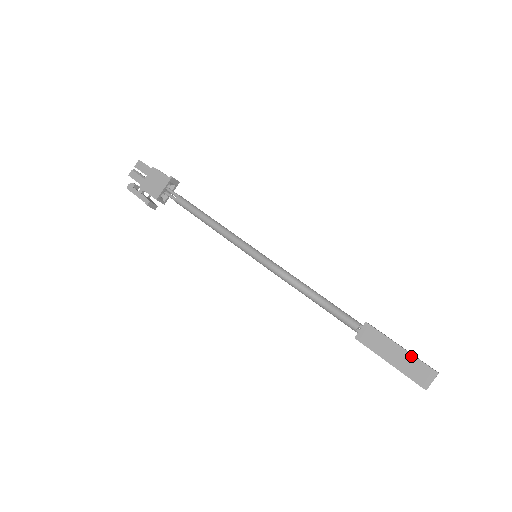
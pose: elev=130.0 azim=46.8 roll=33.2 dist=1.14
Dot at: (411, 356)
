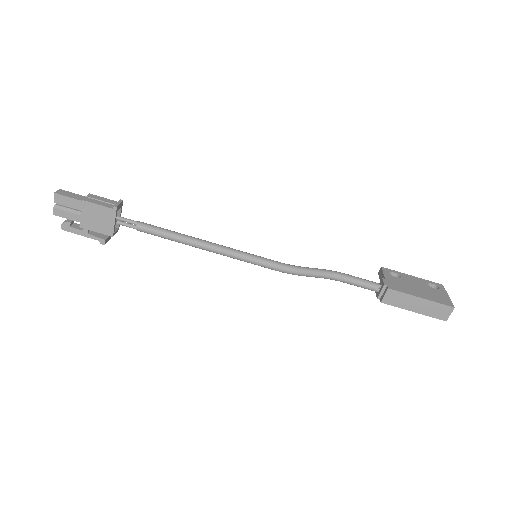
Dot at: (430, 302)
